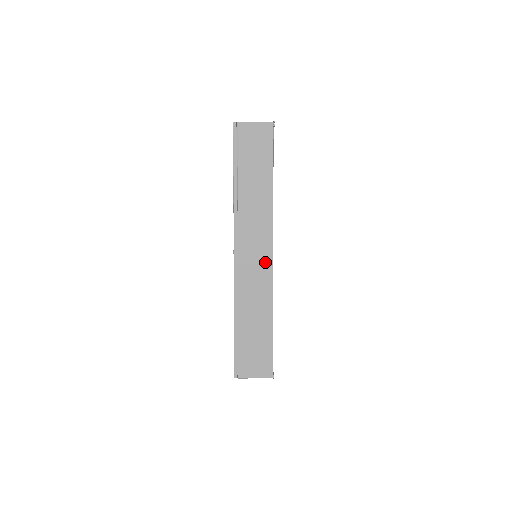
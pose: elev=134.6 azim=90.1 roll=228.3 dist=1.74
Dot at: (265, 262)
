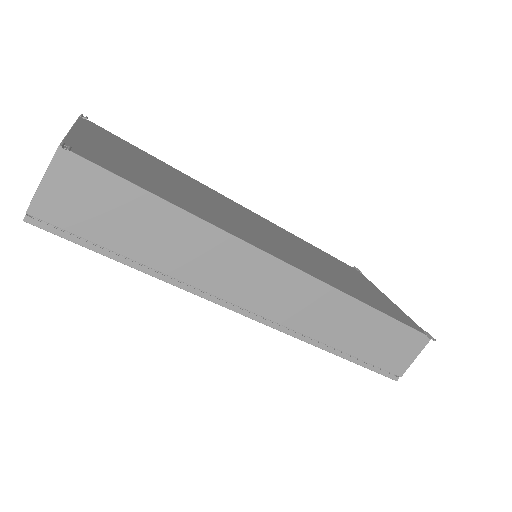
Dot at: (292, 281)
